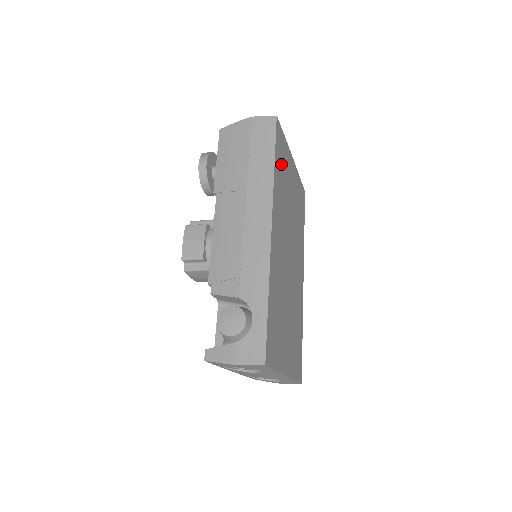
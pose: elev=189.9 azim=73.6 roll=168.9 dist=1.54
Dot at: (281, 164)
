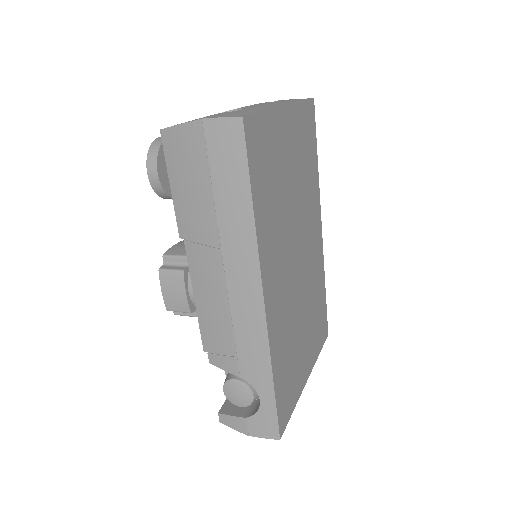
Dot at: (265, 174)
